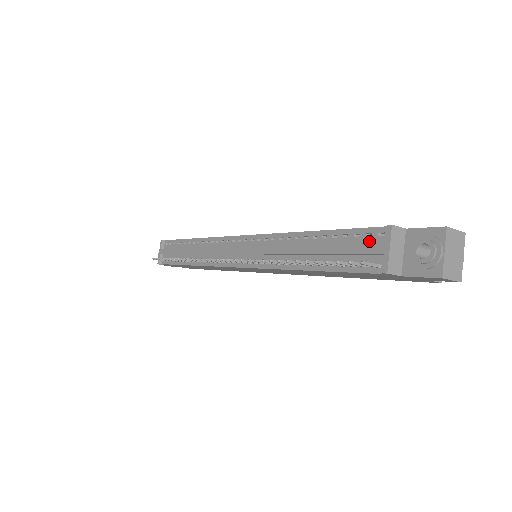
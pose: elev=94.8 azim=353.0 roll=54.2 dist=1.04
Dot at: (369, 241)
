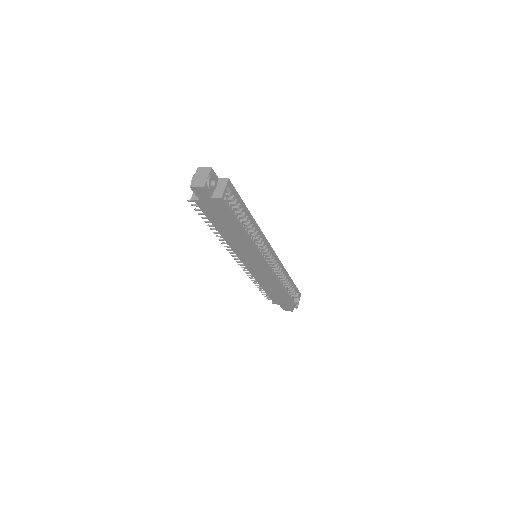
Dot at: occluded
